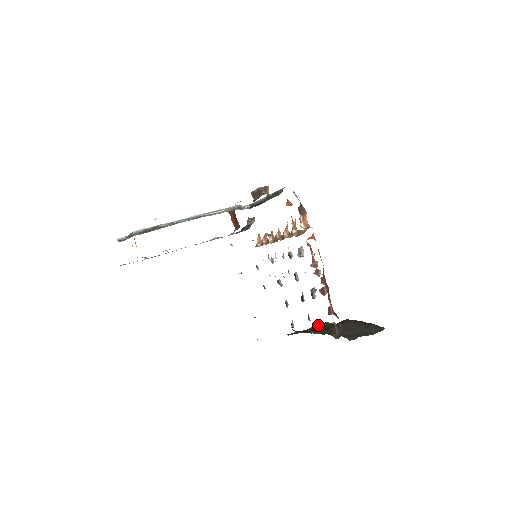
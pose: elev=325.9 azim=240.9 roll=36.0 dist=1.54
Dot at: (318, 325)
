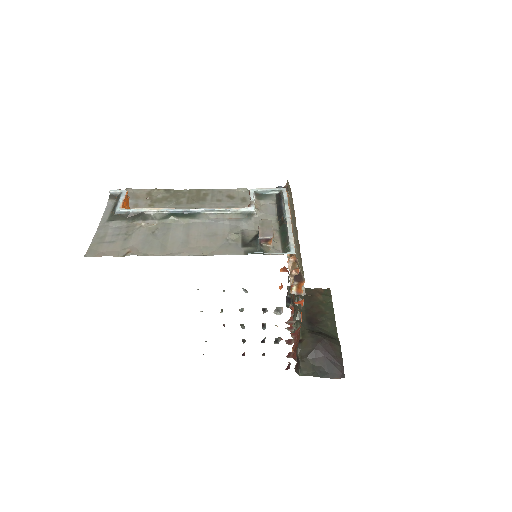
Dot at: (324, 290)
